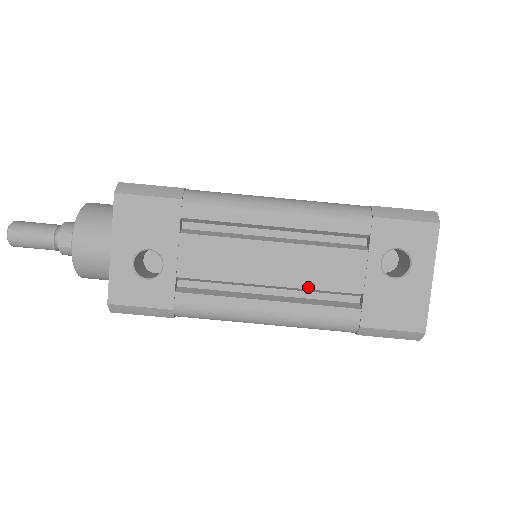
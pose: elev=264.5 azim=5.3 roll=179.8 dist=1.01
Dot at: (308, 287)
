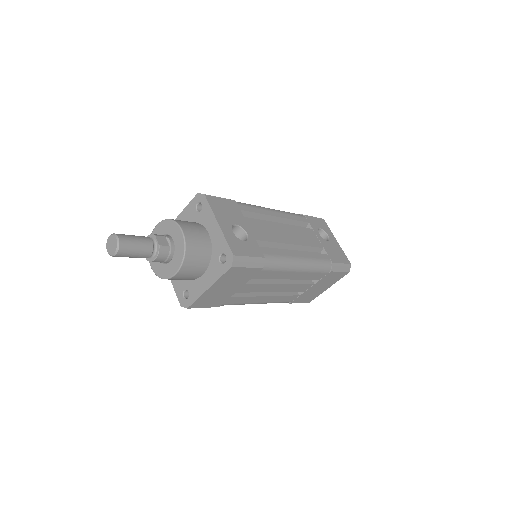
Dot at: (305, 245)
